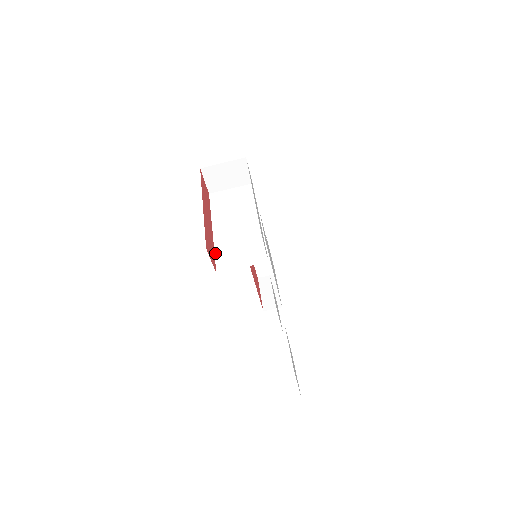
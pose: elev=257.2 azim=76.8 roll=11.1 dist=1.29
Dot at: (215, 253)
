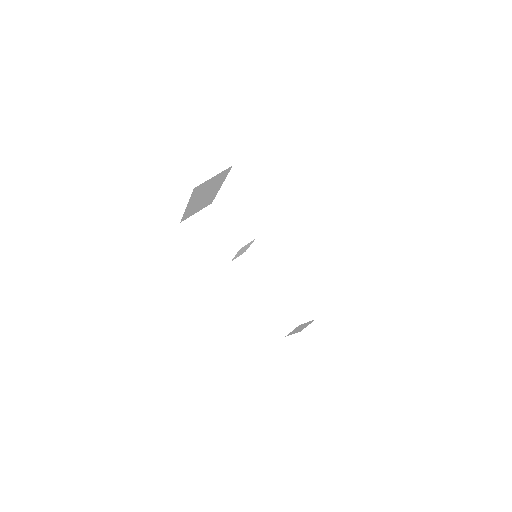
Dot at: occluded
